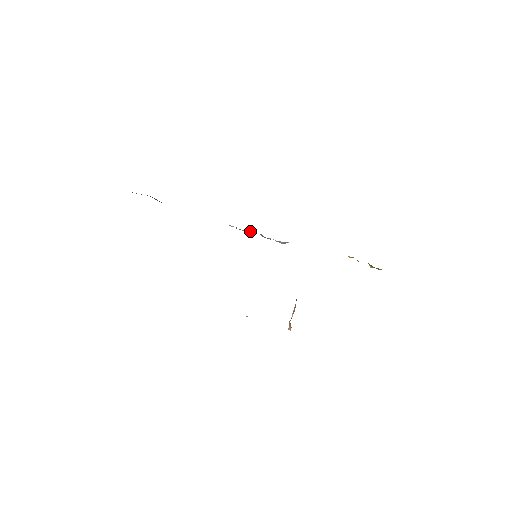
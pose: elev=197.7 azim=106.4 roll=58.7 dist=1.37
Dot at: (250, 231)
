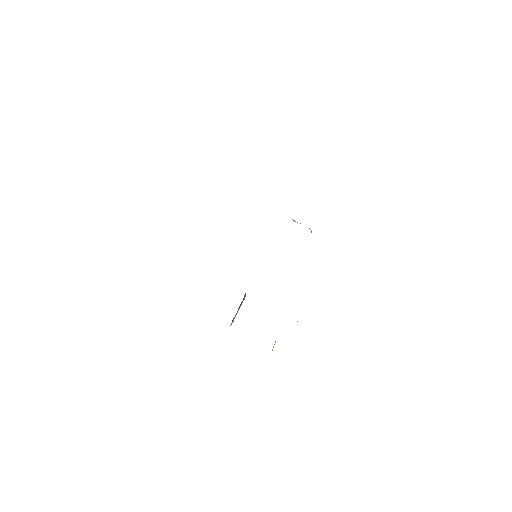
Dot at: occluded
